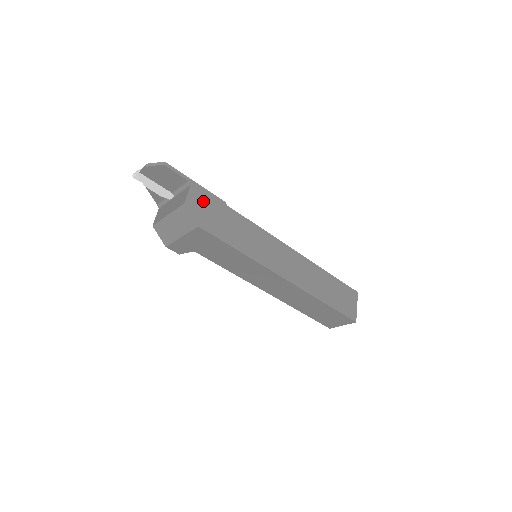
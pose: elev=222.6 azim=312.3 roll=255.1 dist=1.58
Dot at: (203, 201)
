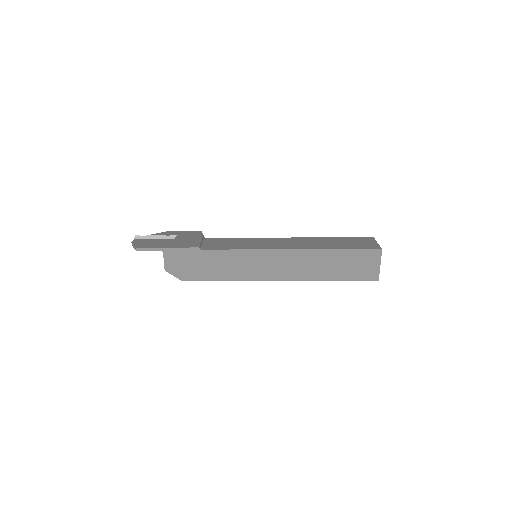
Dot at: (178, 259)
